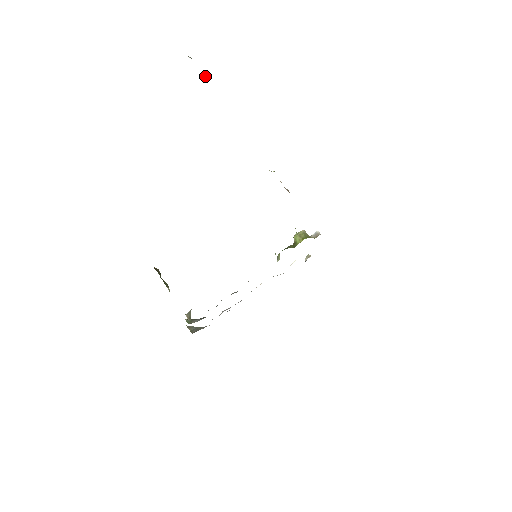
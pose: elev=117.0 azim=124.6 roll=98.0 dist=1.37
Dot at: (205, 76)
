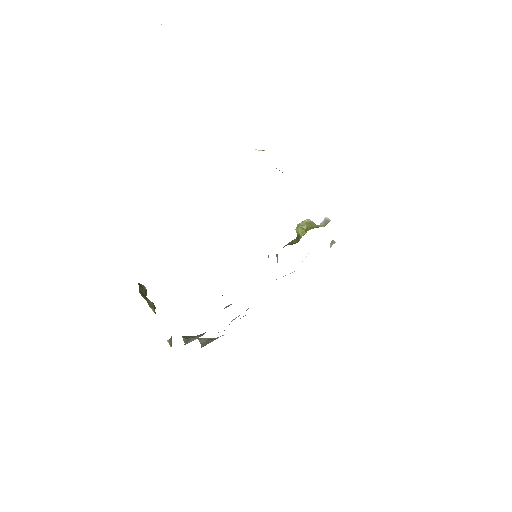
Dot at: occluded
